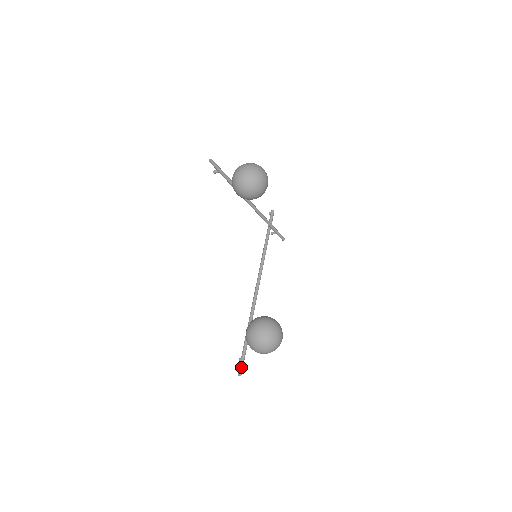
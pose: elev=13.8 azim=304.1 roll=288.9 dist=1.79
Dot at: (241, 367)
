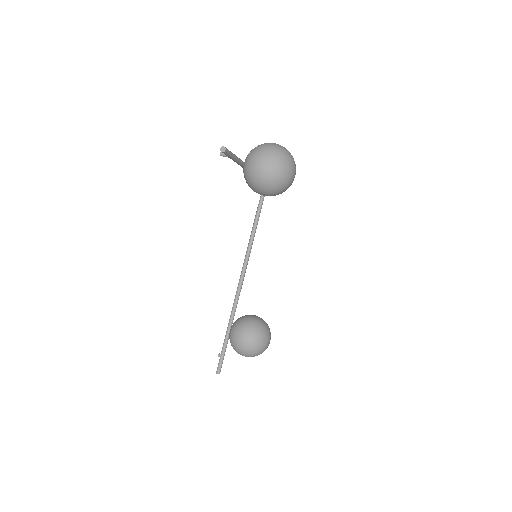
Dot at: (221, 365)
